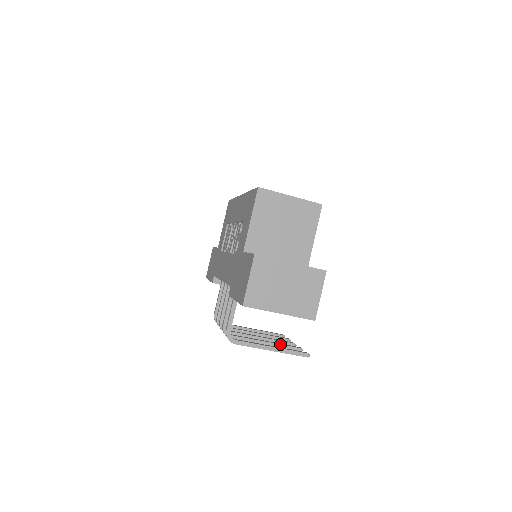
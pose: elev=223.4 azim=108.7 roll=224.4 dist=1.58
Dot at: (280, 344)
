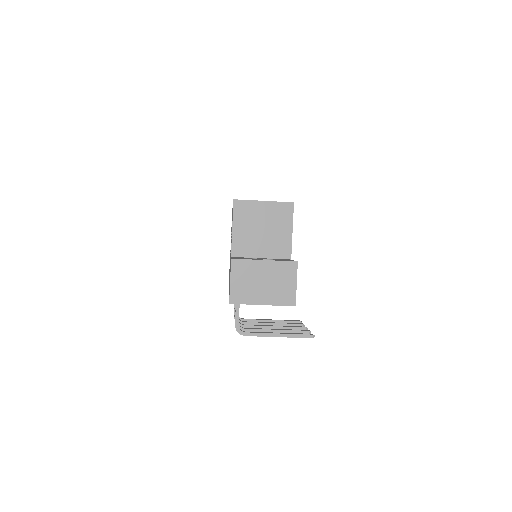
Dot at: (289, 330)
